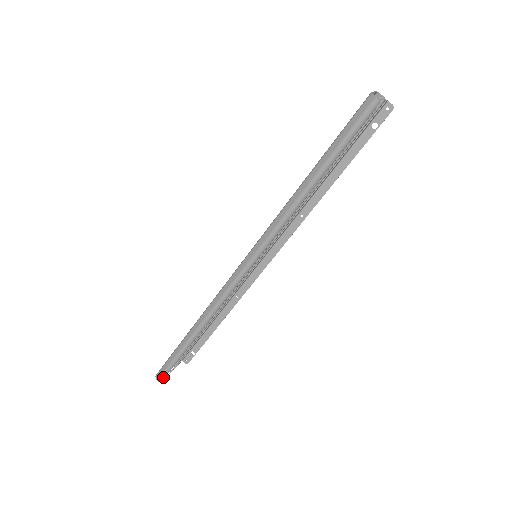
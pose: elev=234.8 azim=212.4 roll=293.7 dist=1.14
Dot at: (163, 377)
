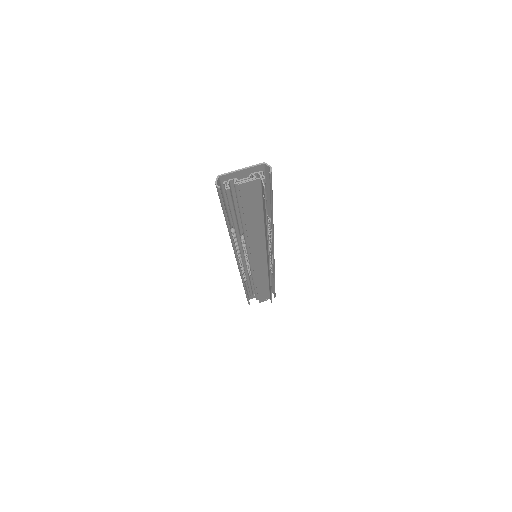
Dot at: (248, 303)
